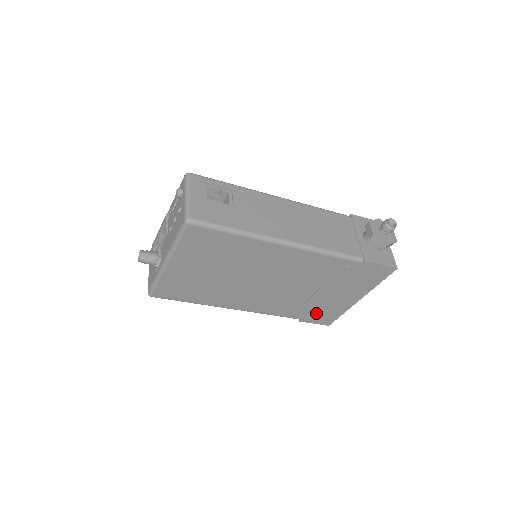
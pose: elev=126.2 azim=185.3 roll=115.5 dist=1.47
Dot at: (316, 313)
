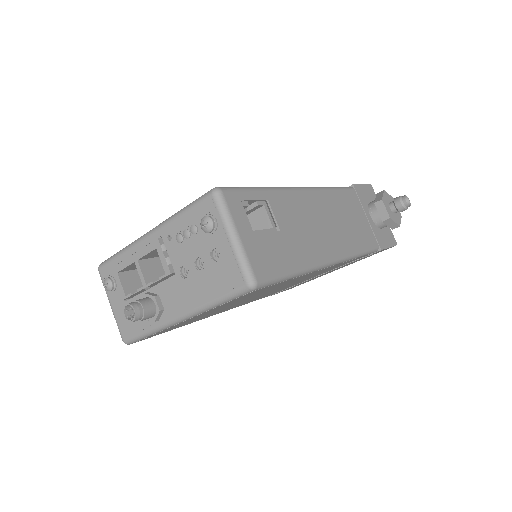
Dot at: occluded
